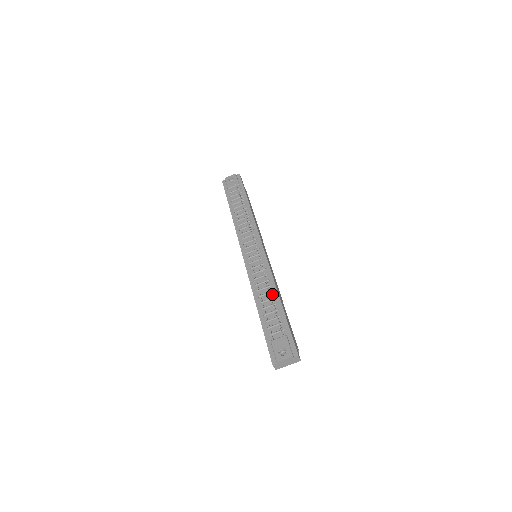
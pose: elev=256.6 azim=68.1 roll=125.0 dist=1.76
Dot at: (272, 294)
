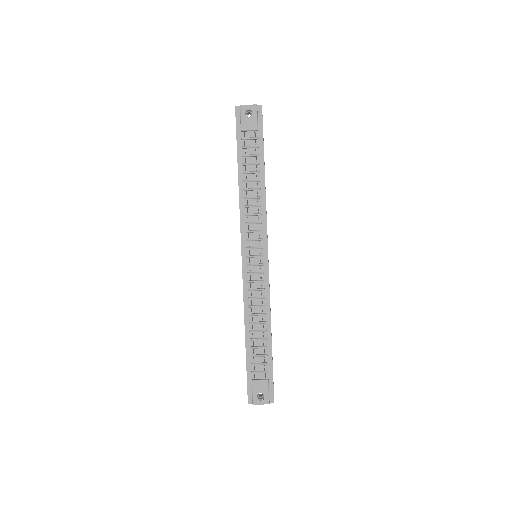
Dot at: (264, 325)
